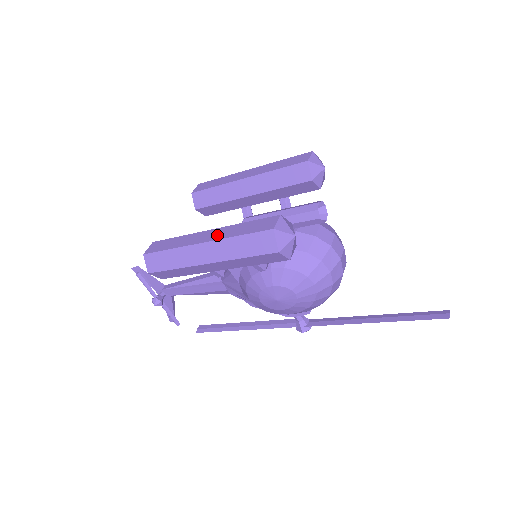
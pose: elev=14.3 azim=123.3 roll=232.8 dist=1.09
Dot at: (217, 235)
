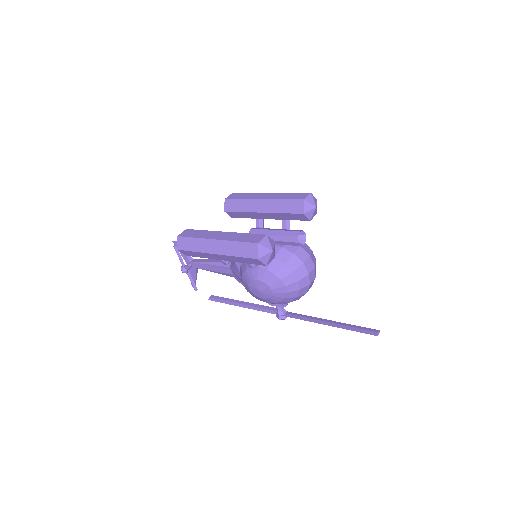
Dot at: (225, 237)
